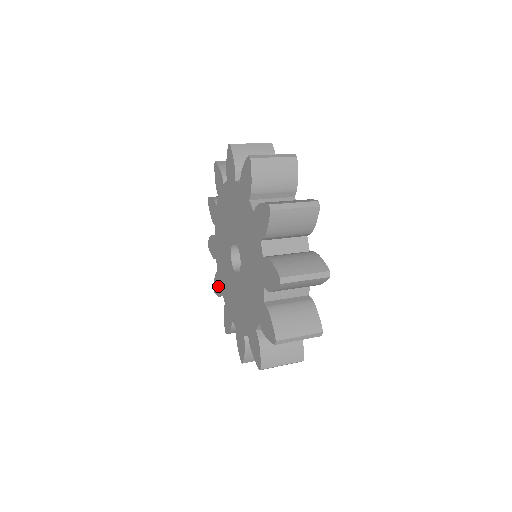
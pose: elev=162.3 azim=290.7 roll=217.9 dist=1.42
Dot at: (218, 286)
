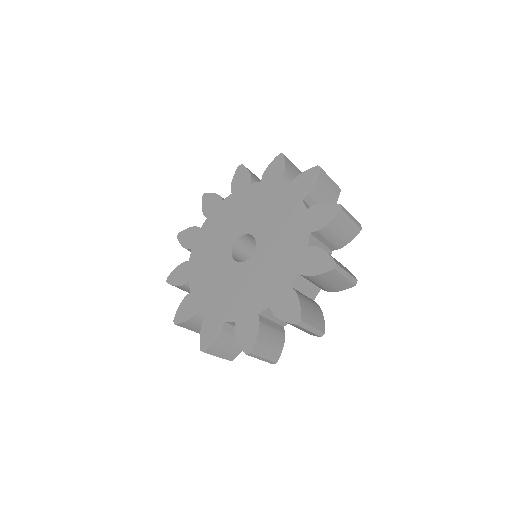
Dot at: (182, 275)
